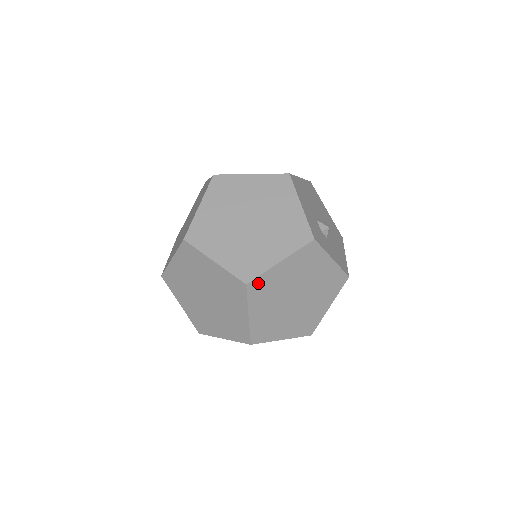
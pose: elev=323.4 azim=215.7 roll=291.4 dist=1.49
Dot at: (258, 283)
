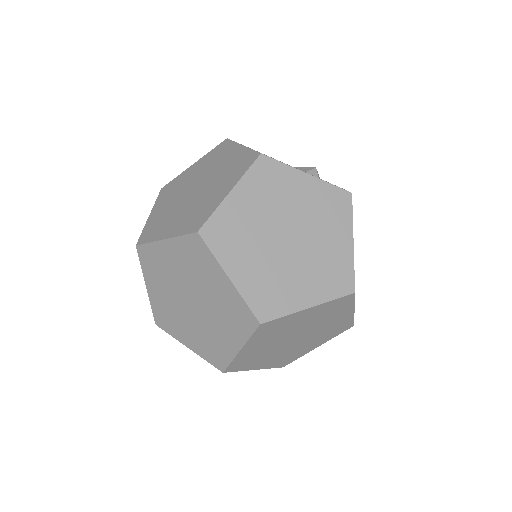
Dot at: occluded
